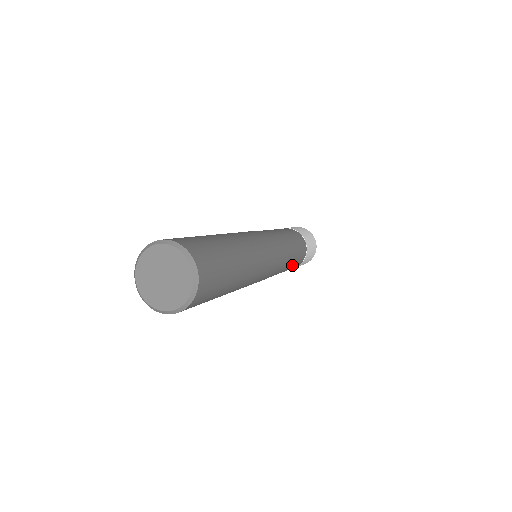
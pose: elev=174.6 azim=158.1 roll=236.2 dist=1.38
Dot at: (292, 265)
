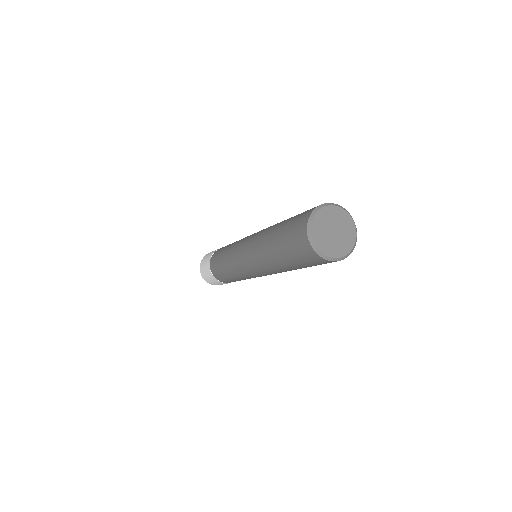
Dot at: occluded
